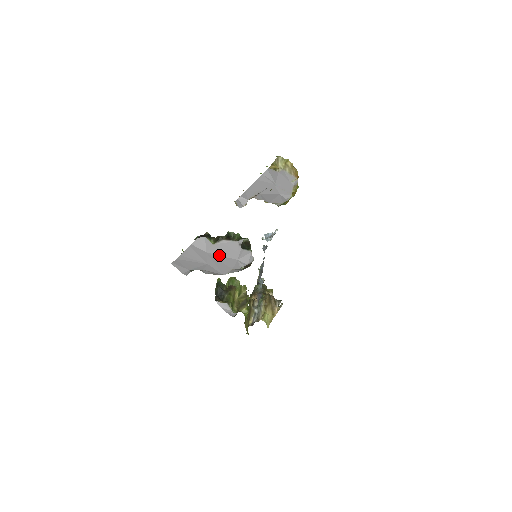
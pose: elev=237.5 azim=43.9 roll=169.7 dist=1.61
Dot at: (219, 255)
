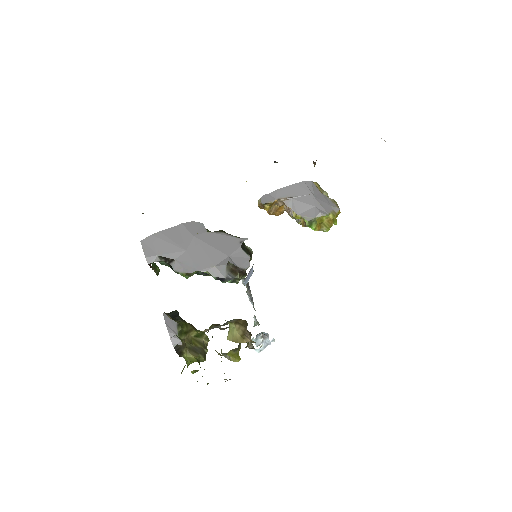
Dot at: (208, 244)
